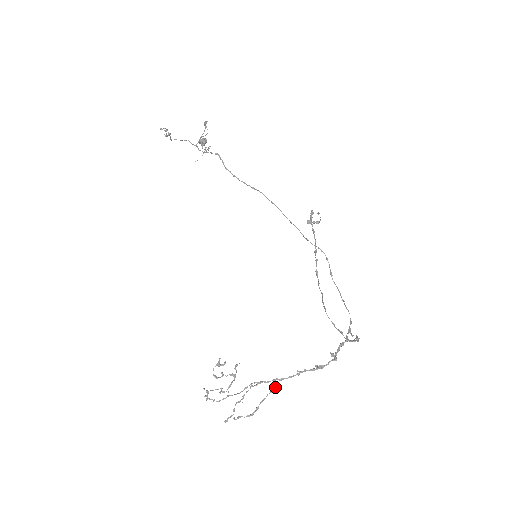
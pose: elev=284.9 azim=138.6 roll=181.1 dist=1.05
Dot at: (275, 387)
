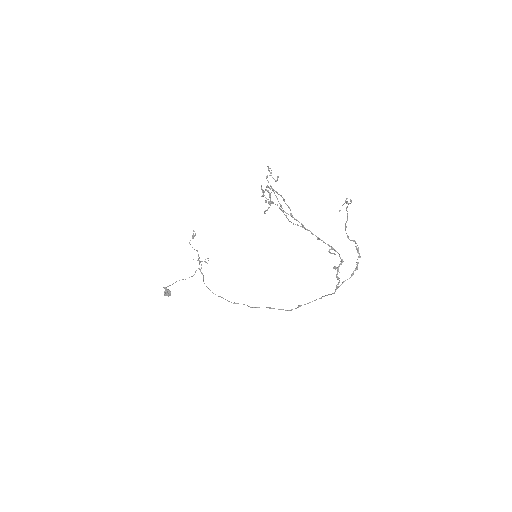
Dot at: (302, 226)
